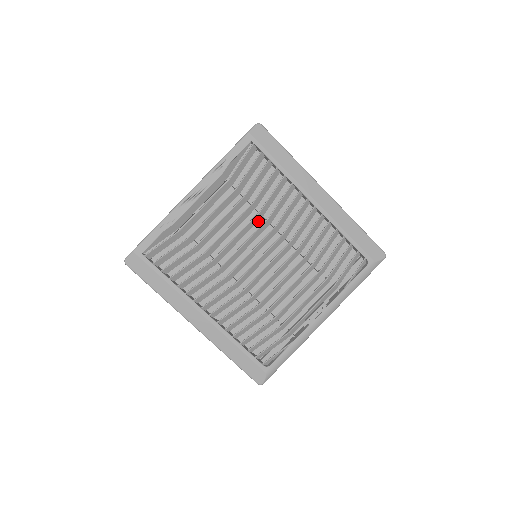
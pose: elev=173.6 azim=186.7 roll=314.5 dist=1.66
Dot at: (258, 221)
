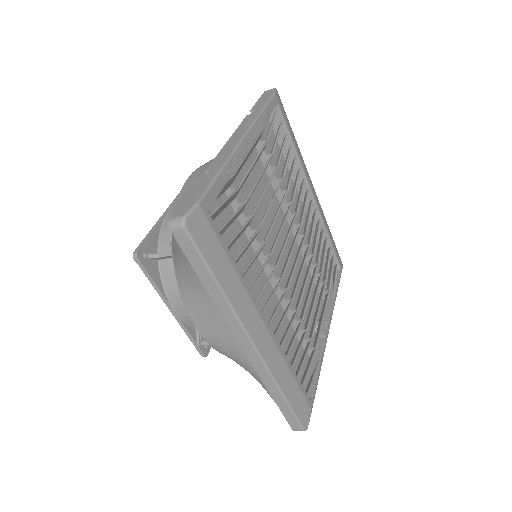
Dot at: (276, 205)
